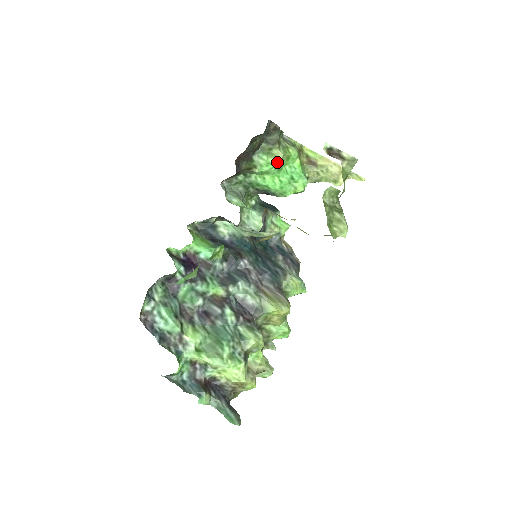
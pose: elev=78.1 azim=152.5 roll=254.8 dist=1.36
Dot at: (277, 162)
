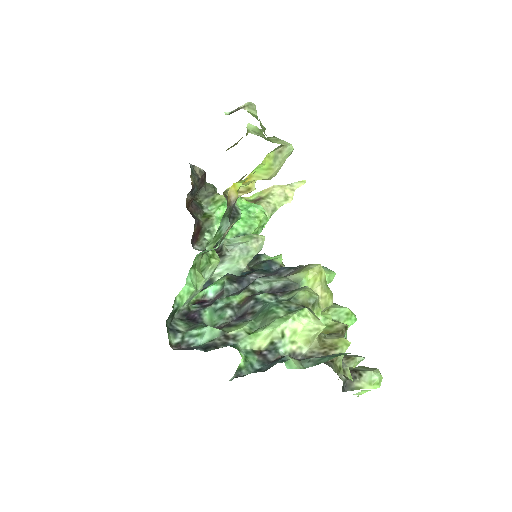
Dot at: (224, 202)
